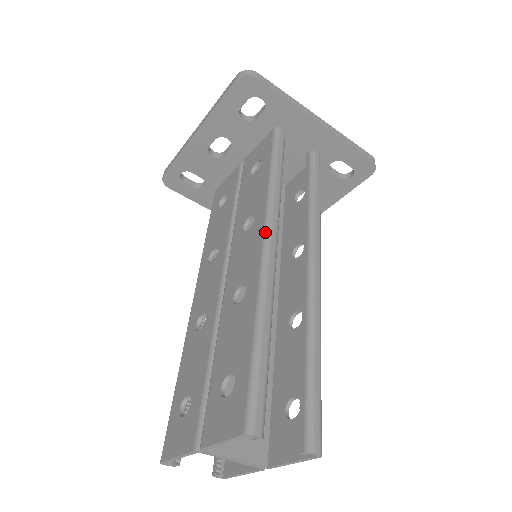
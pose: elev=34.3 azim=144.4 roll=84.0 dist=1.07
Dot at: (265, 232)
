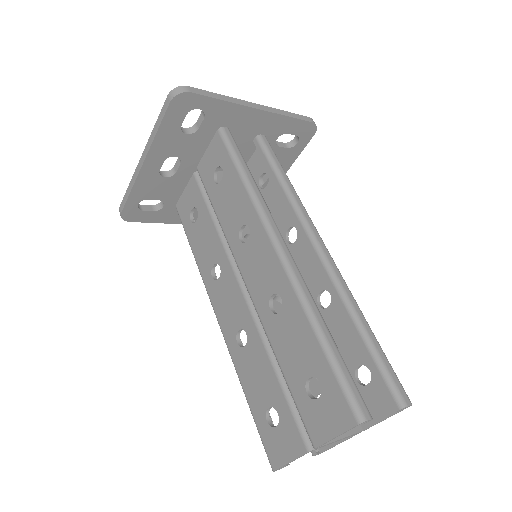
Dot at: (272, 239)
